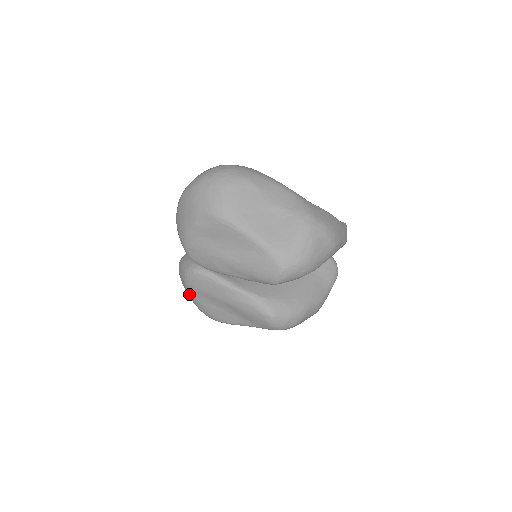
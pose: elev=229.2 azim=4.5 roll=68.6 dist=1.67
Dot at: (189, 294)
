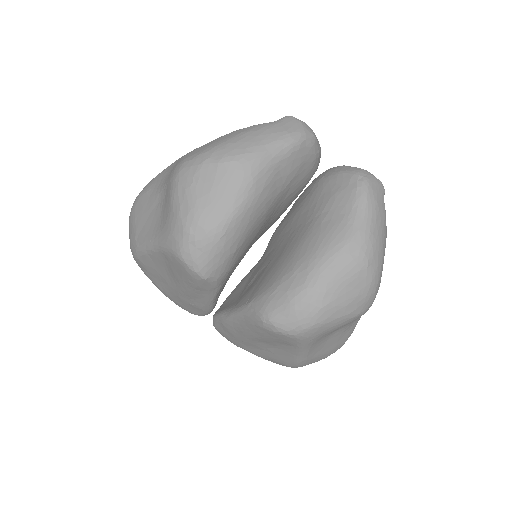
Dot at: occluded
